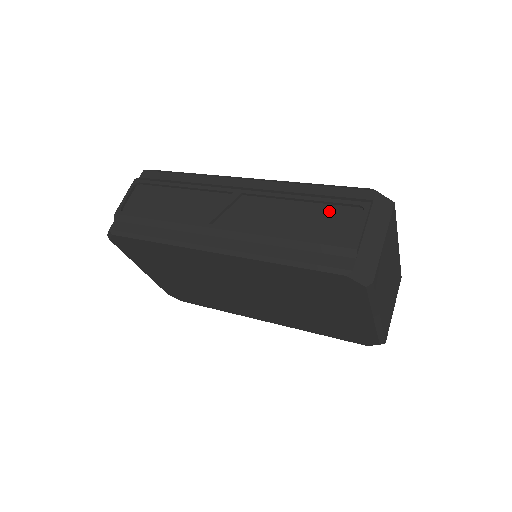
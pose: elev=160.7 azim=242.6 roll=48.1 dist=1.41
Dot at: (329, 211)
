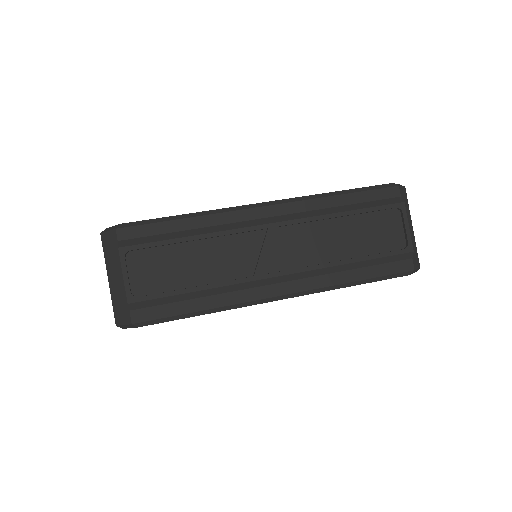
Dot at: (371, 220)
